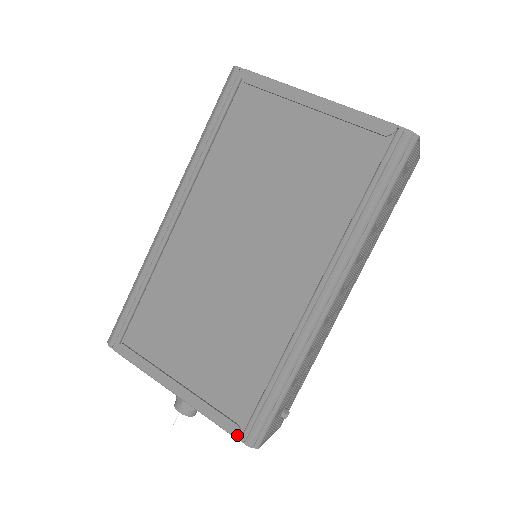
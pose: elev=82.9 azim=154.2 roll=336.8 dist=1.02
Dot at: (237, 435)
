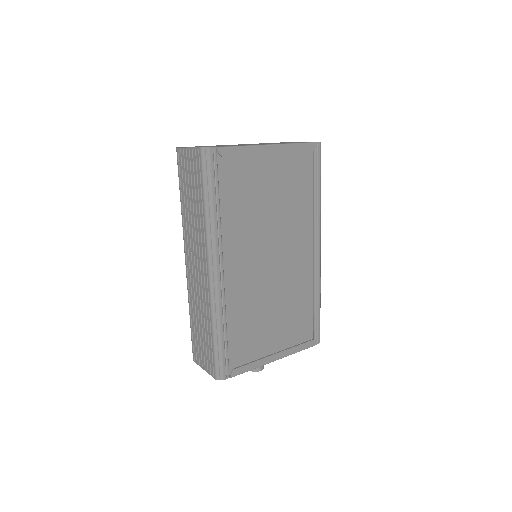
Dot at: (315, 344)
